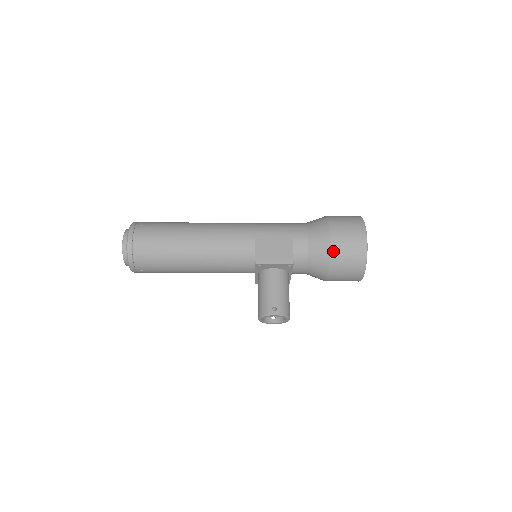
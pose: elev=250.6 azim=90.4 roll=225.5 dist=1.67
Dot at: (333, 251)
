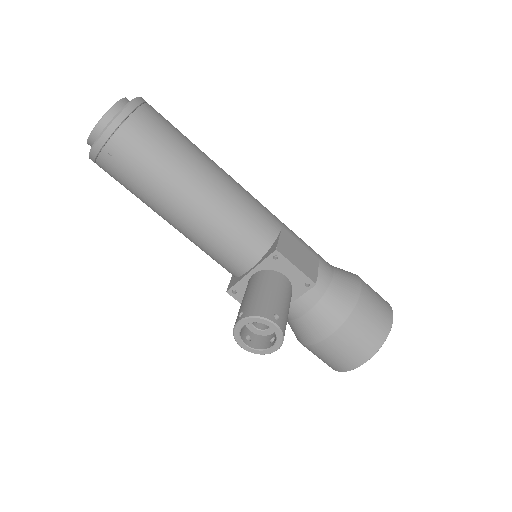
Dot at: (359, 304)
